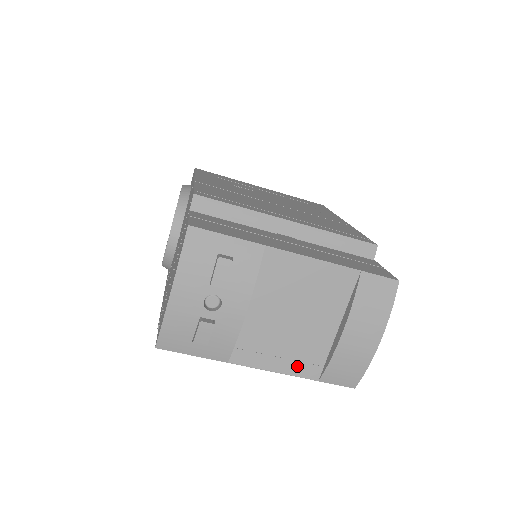
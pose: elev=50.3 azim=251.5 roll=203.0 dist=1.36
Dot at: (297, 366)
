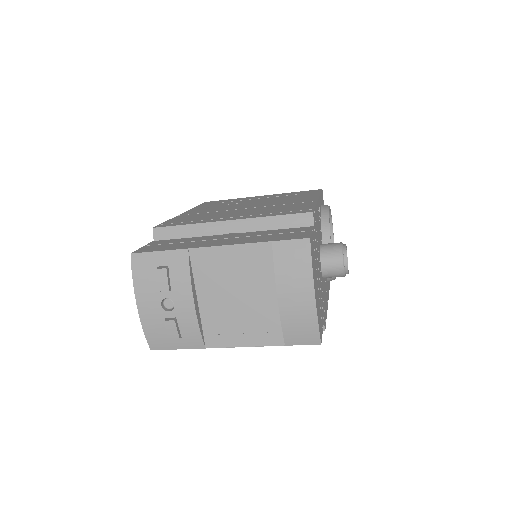
Dot at: (260, 337)
